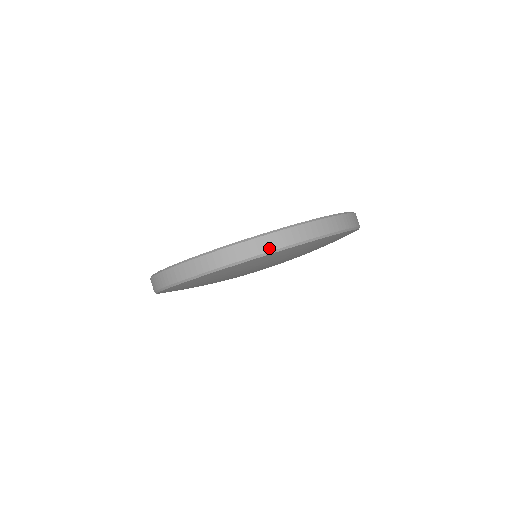
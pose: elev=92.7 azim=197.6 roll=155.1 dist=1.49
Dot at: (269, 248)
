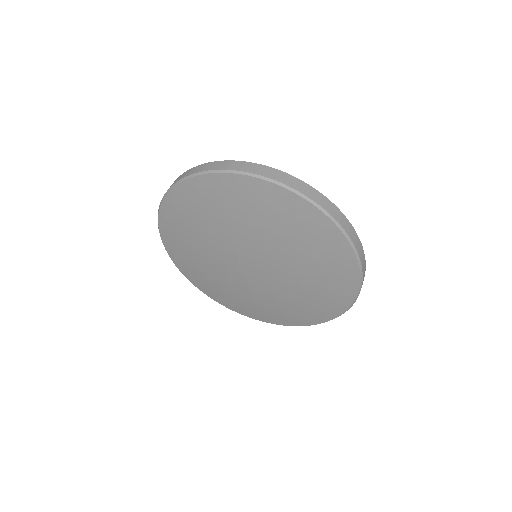
Dot at: (317, 200)
